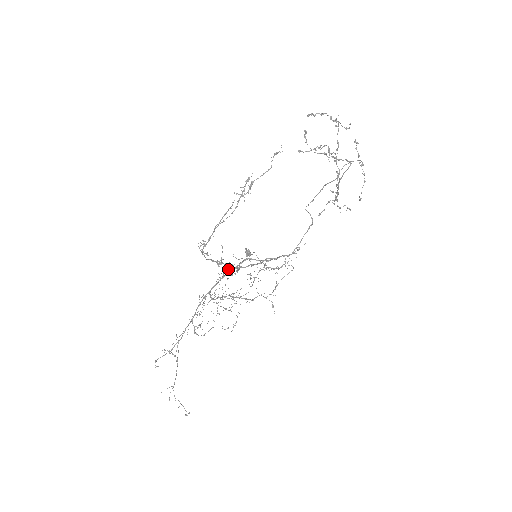
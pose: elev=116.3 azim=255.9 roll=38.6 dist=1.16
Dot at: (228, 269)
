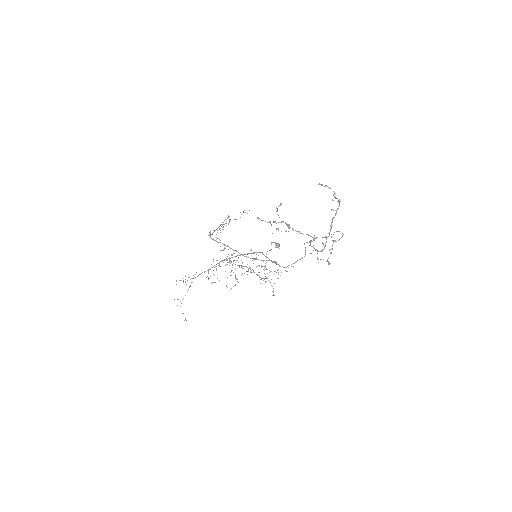
Dot at: occluded
